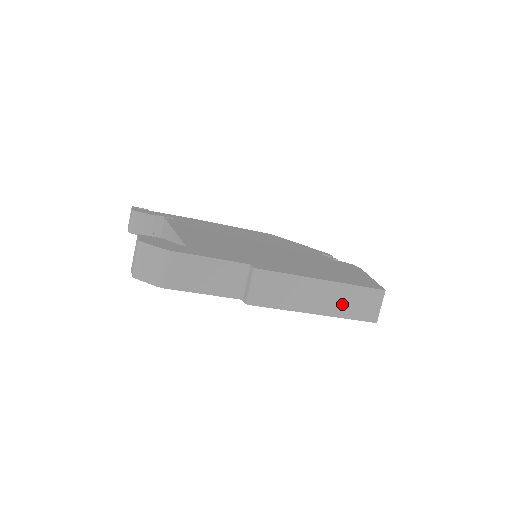
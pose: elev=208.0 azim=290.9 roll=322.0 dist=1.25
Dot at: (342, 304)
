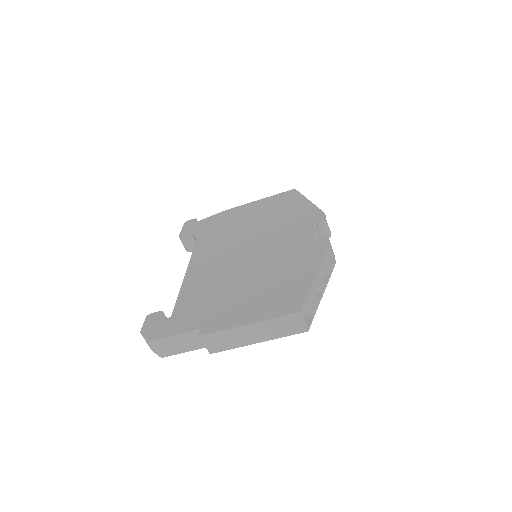
Dot at: (272, 331)
